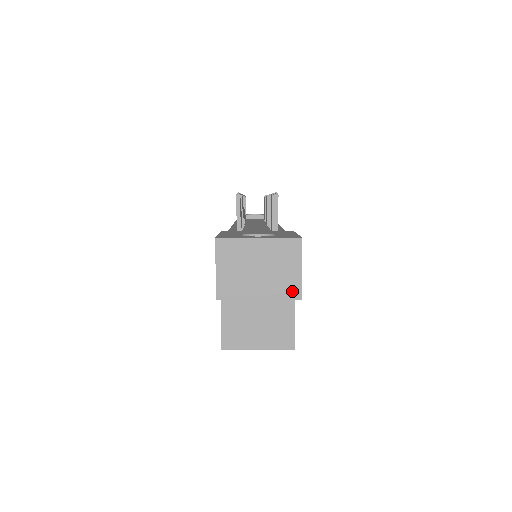
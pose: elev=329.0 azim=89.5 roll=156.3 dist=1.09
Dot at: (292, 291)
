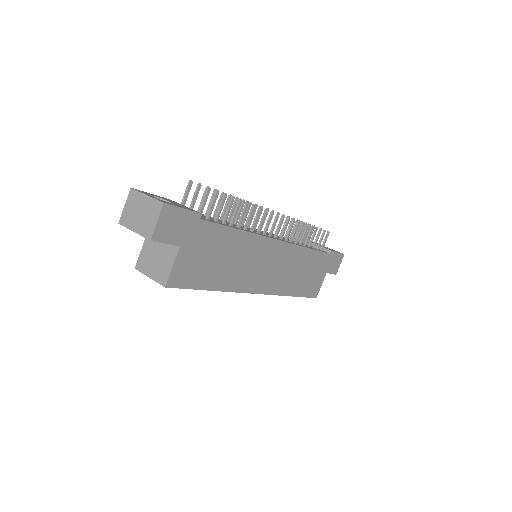
Dot at: (149, 234)
